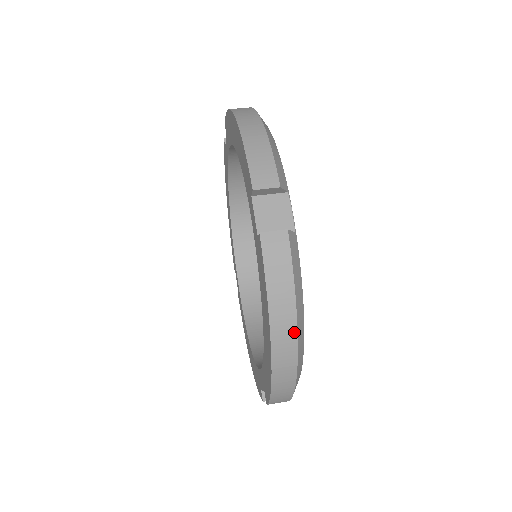
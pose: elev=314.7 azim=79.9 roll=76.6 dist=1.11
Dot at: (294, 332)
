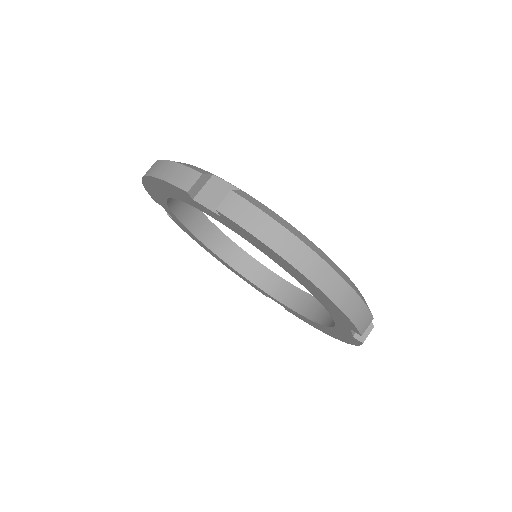
Dot at: (306, 248)
